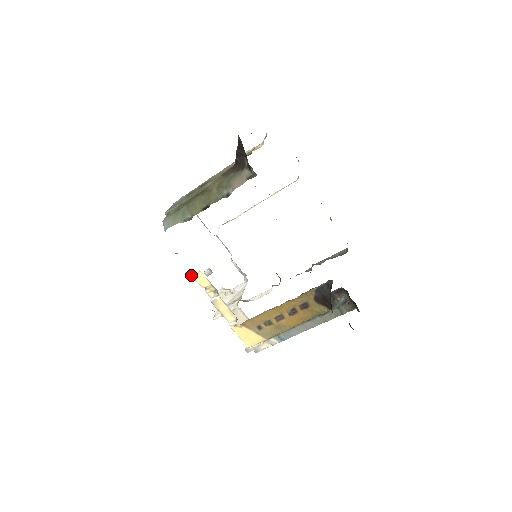
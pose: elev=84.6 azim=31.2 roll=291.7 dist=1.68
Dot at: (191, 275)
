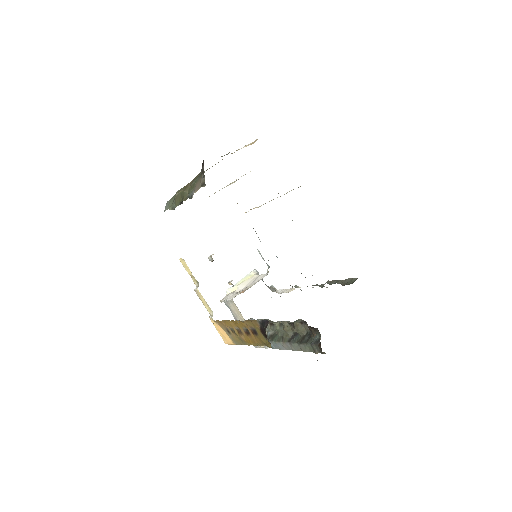
Dot at: (180, 260)
